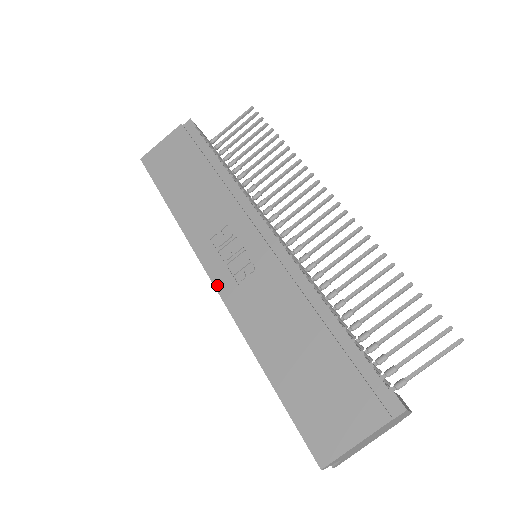
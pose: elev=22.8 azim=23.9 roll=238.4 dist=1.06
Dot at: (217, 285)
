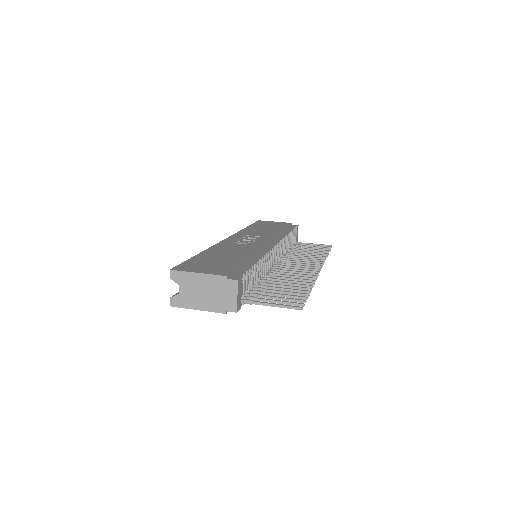
Dot at: (226, 240)
